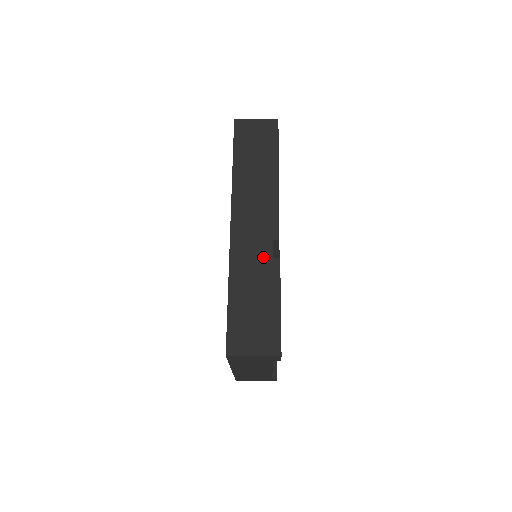
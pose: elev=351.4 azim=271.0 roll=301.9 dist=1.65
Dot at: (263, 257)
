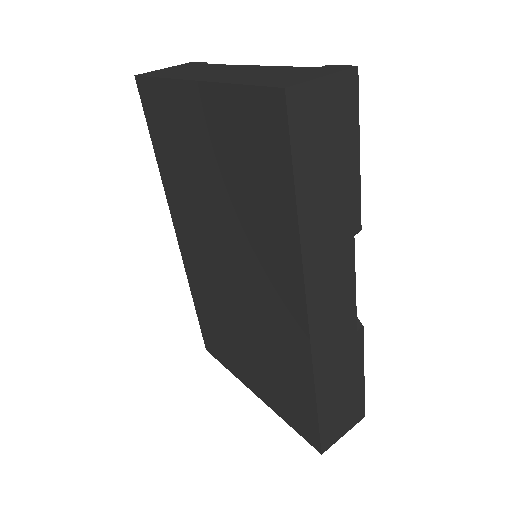
Dot at: (347, 337)
